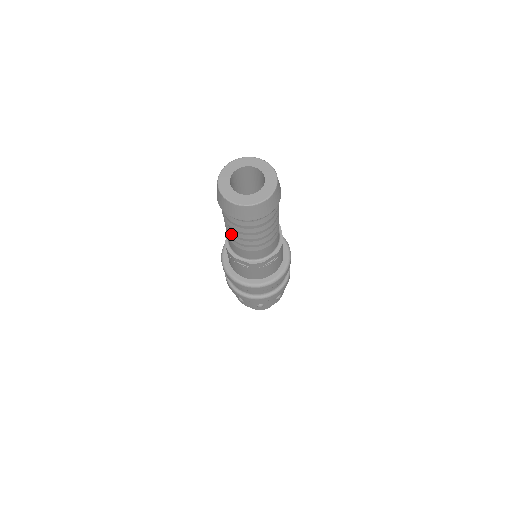
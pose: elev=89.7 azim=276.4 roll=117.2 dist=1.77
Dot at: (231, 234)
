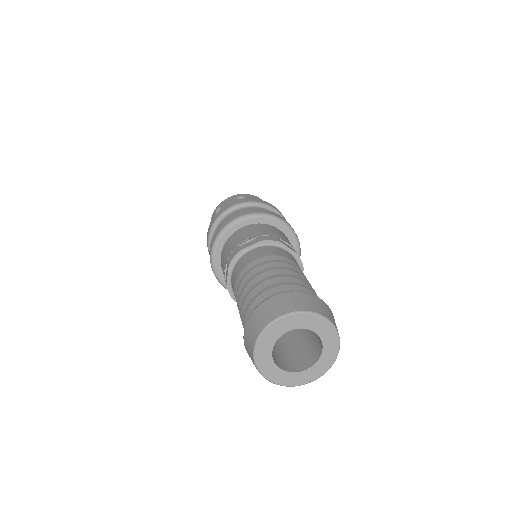
Dot at: occluded
